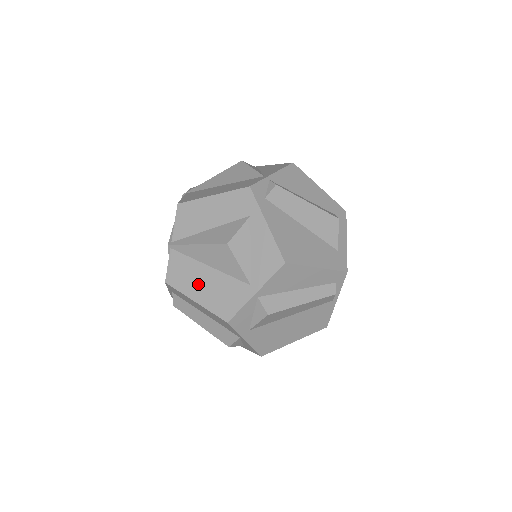
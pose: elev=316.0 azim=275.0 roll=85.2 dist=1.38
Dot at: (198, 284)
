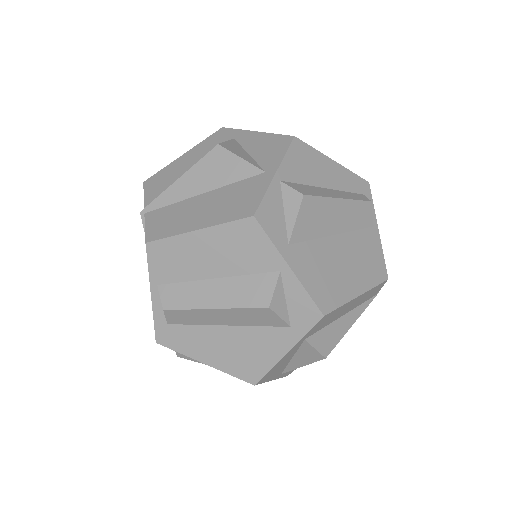
Dot at: (194, 214)
